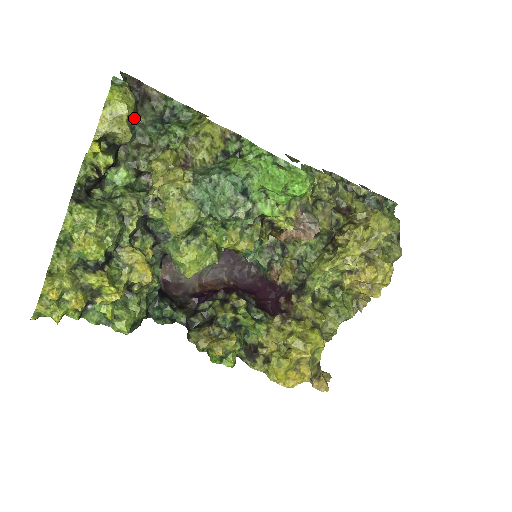
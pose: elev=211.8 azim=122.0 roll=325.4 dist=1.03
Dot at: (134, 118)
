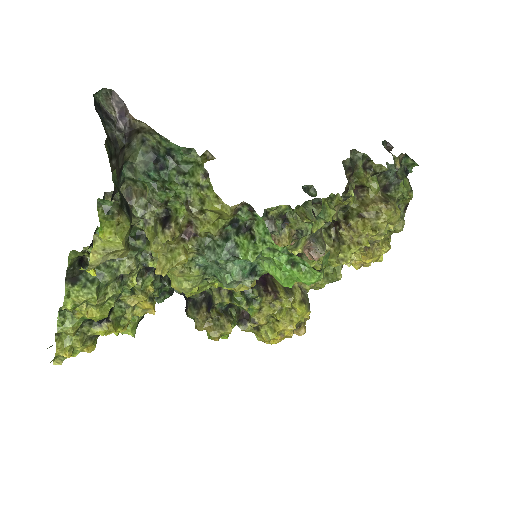
Dot at: occluded
